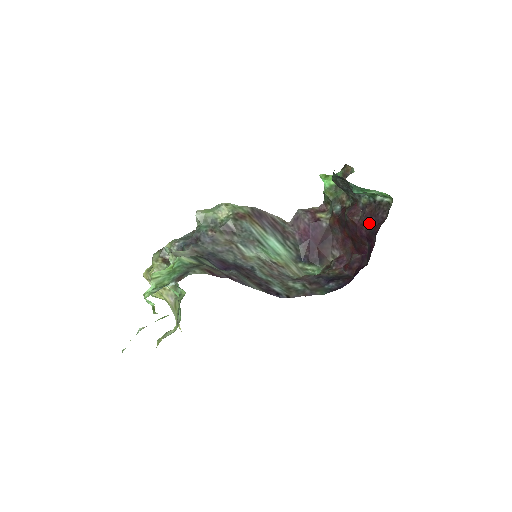
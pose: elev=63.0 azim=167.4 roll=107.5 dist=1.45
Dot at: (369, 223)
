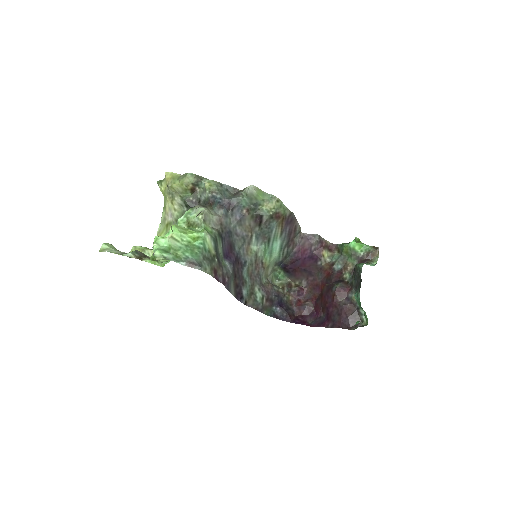
Dot at: (340, 313)
